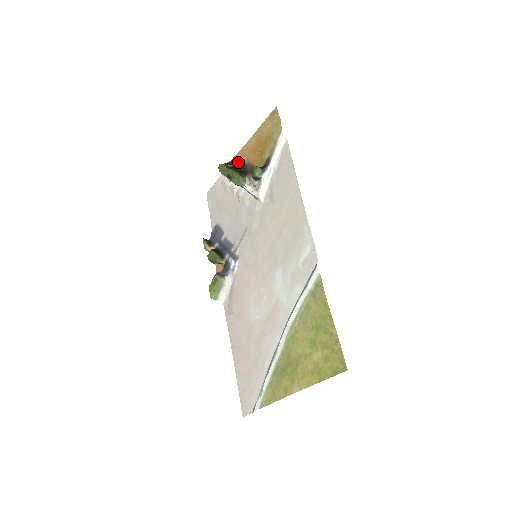
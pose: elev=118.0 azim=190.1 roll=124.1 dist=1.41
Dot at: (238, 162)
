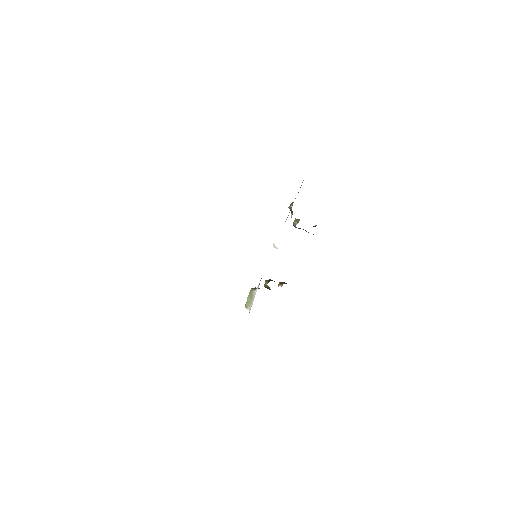
Dot at: occluded
